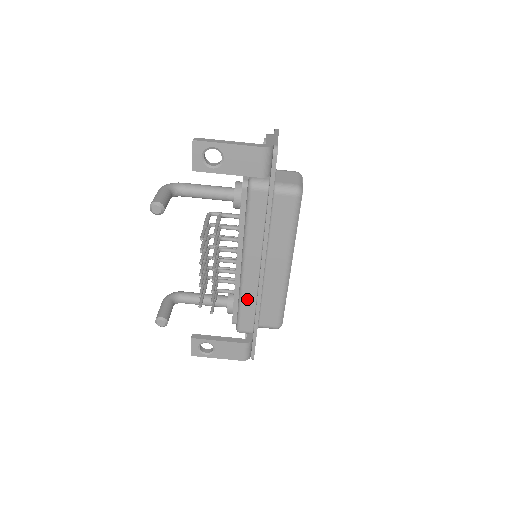
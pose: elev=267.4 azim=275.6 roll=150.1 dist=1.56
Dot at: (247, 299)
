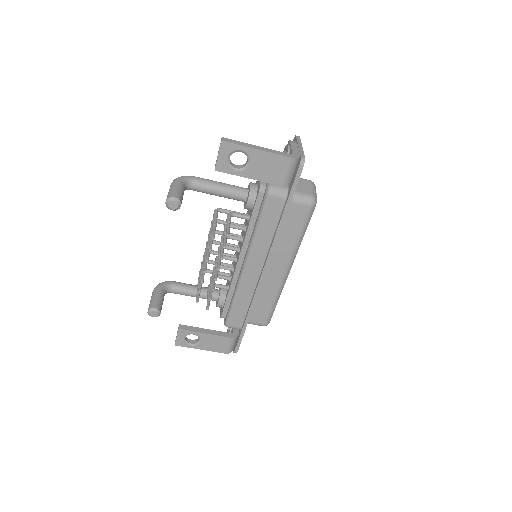
Dot at: (242, 297)
